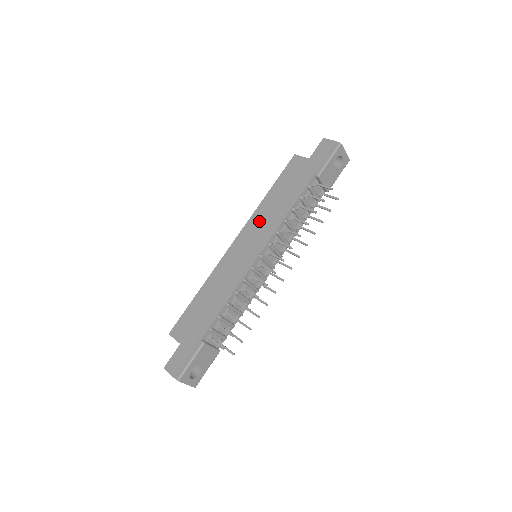
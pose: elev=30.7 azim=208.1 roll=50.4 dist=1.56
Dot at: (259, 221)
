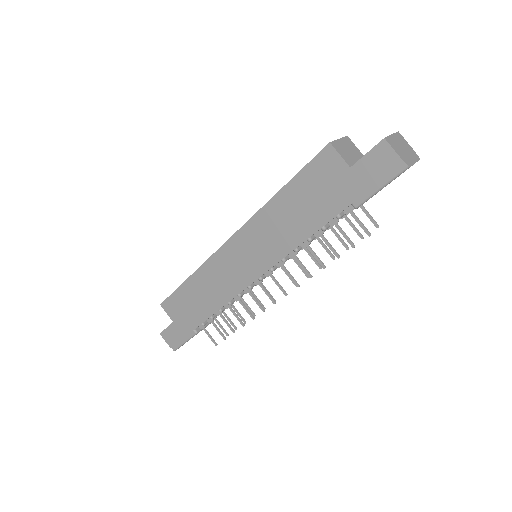
Dot at: (262, 232)
